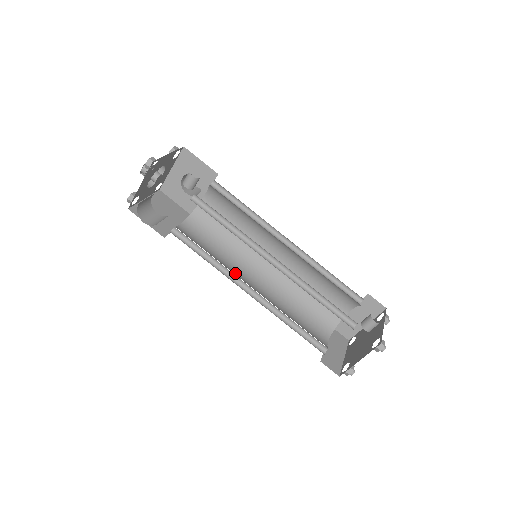
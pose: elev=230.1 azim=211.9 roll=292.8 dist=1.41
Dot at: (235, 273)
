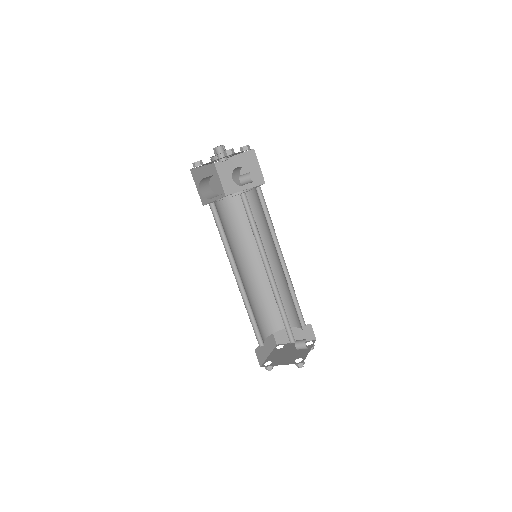
Dot at: (234, 258)
